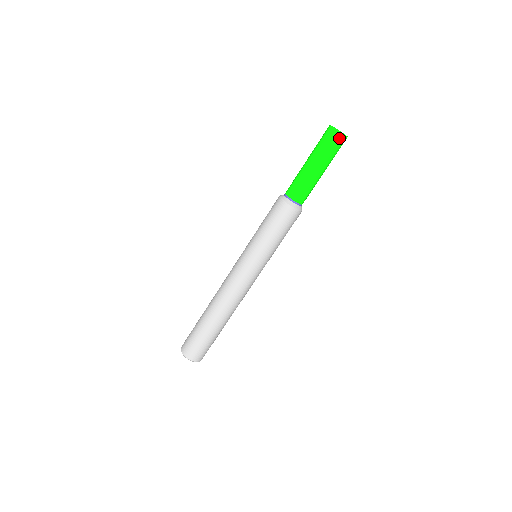
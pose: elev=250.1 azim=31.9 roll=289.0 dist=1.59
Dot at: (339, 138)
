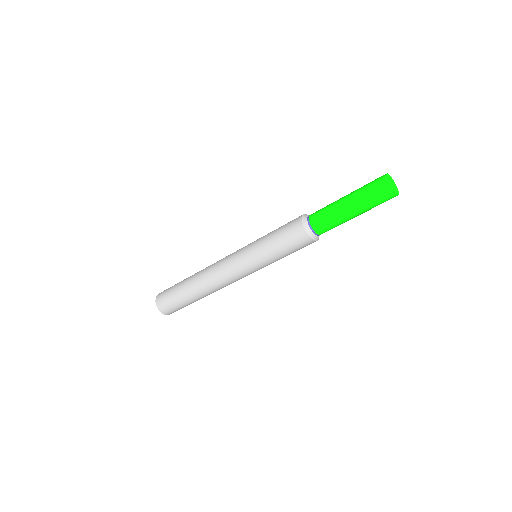
Dot at: (389, 196)
